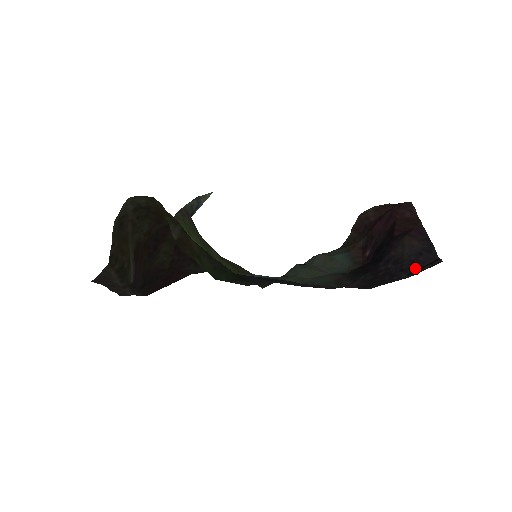
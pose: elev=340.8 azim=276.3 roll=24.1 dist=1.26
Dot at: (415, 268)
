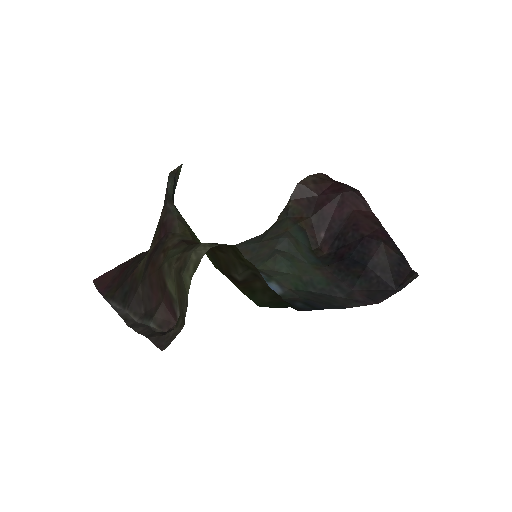
Dot at: (401, 280)
